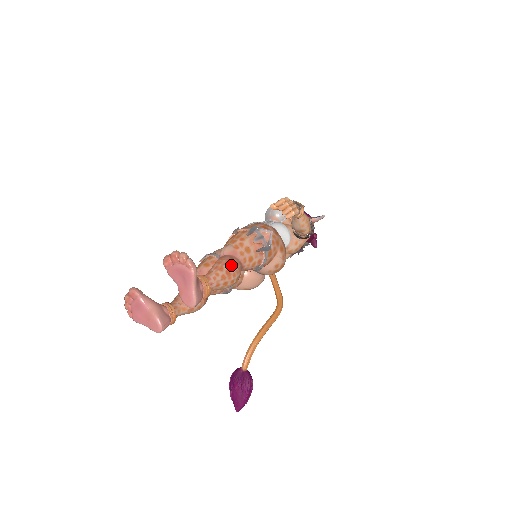
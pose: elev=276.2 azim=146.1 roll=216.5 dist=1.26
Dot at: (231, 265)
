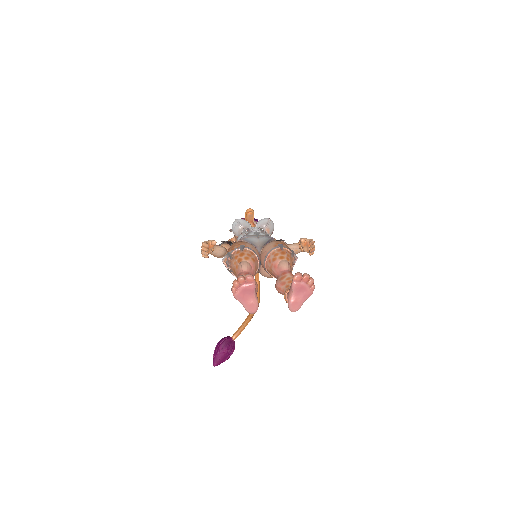
Dot at: occluded
